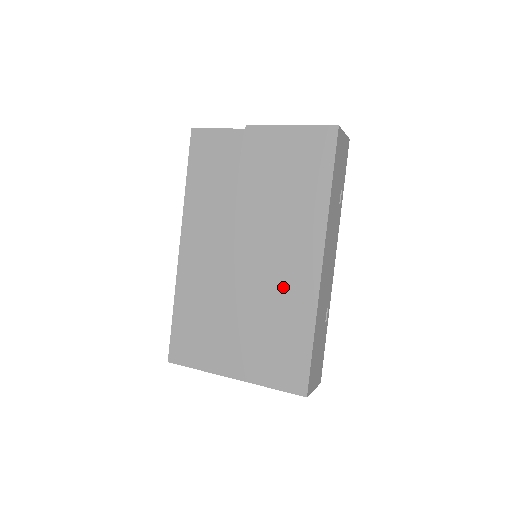
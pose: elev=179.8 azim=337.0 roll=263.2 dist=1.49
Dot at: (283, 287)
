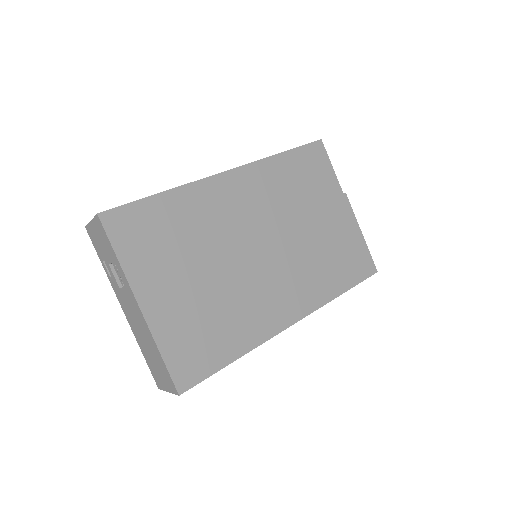
Dot at: (258, 302)
